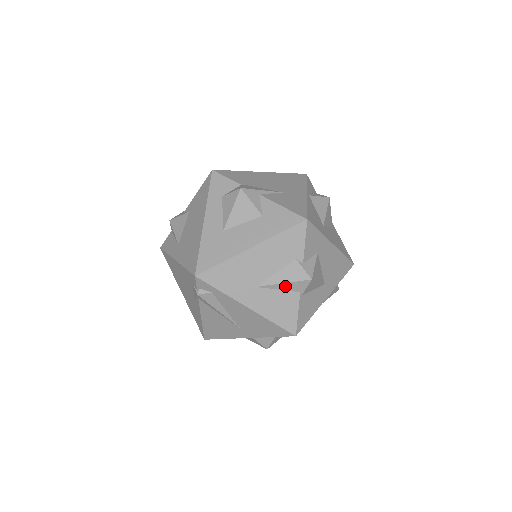
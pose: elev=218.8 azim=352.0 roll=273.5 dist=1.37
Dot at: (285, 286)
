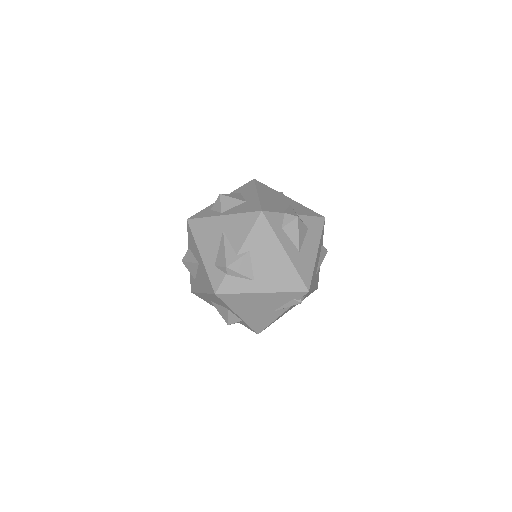
Dot at: occluded
